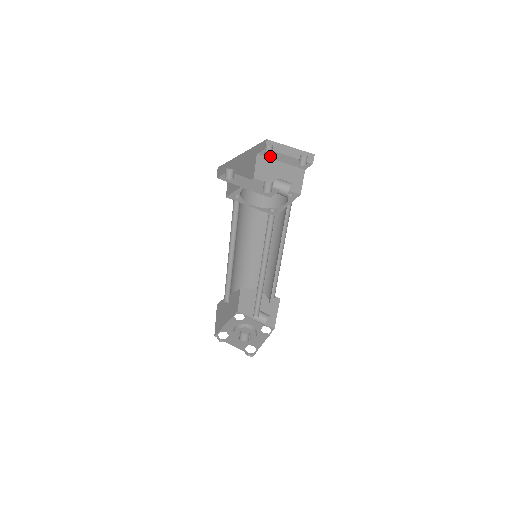
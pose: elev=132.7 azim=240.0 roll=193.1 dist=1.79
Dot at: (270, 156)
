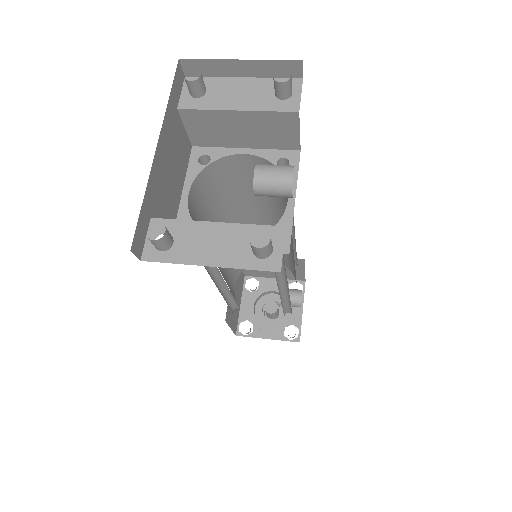
Dot at: (207, 102)
